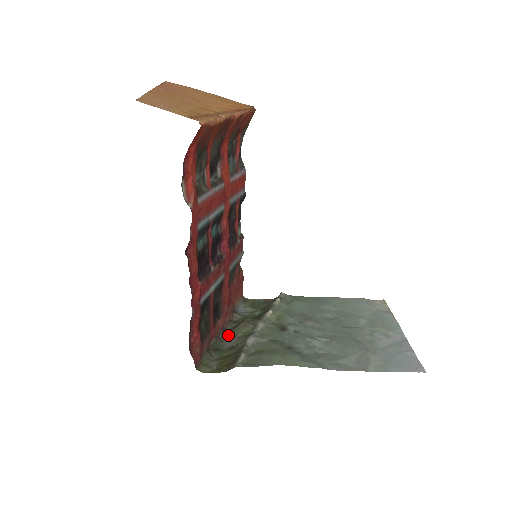
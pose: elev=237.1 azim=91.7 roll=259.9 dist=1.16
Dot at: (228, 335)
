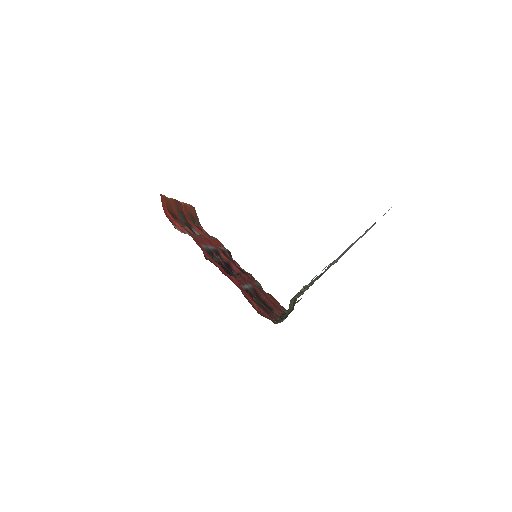
Dot at: occluded
